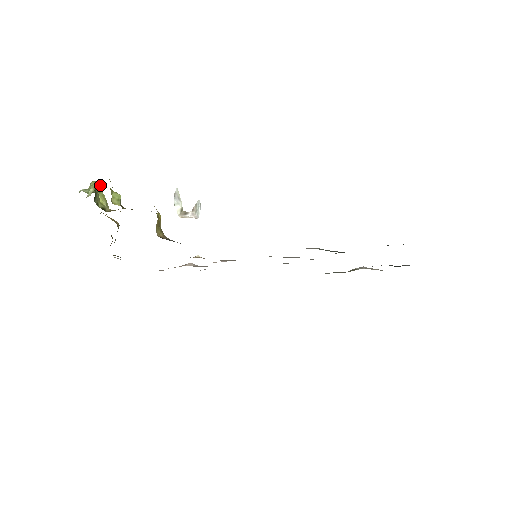
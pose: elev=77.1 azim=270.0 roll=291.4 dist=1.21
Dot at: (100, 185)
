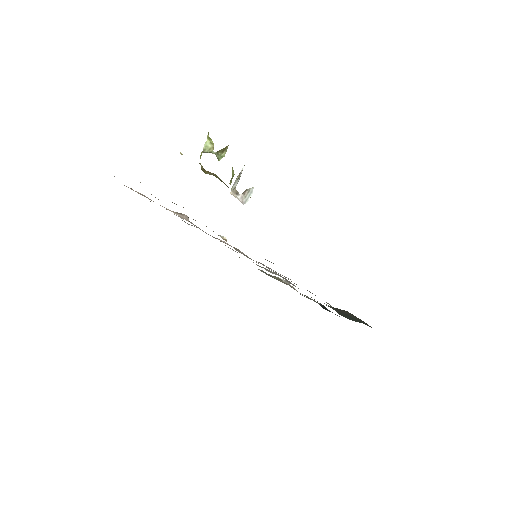
Dot at: occluded
